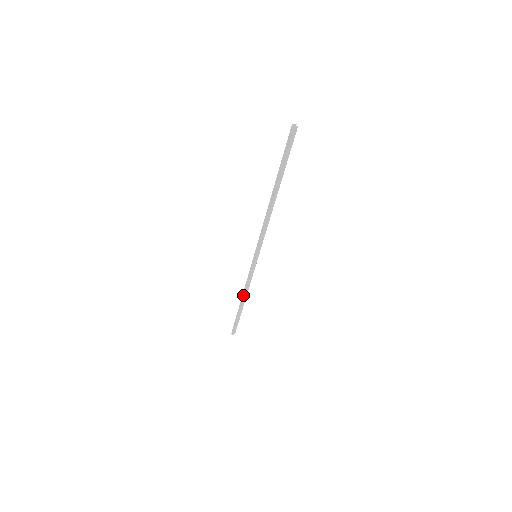
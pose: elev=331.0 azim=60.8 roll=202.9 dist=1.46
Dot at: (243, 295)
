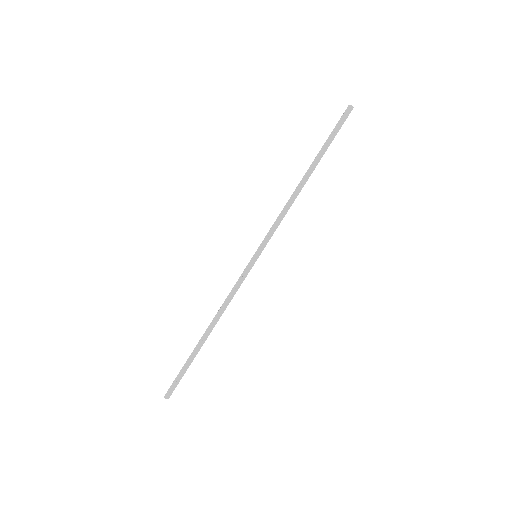
Dot at: (214, 319)
